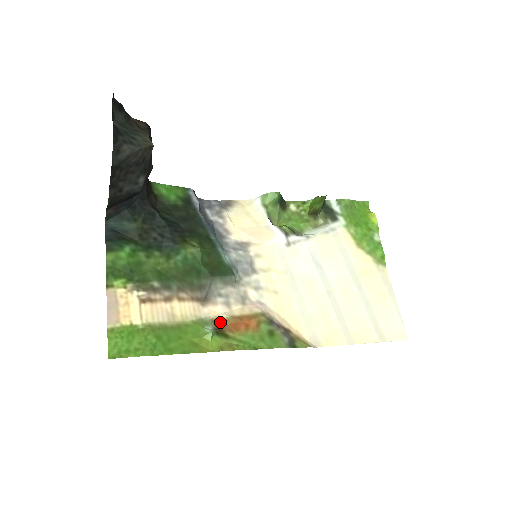
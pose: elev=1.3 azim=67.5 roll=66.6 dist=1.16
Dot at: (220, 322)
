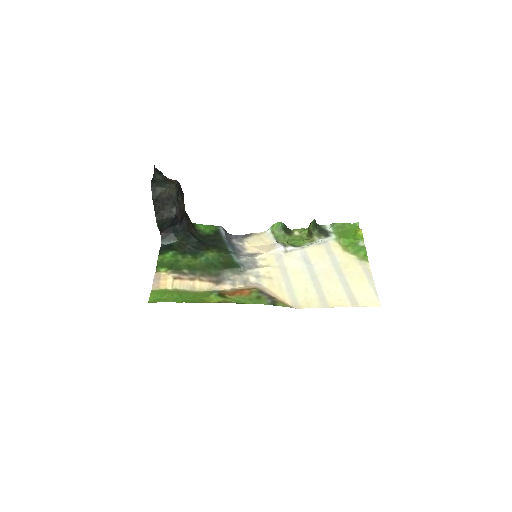
Dot at: (224, 292)
